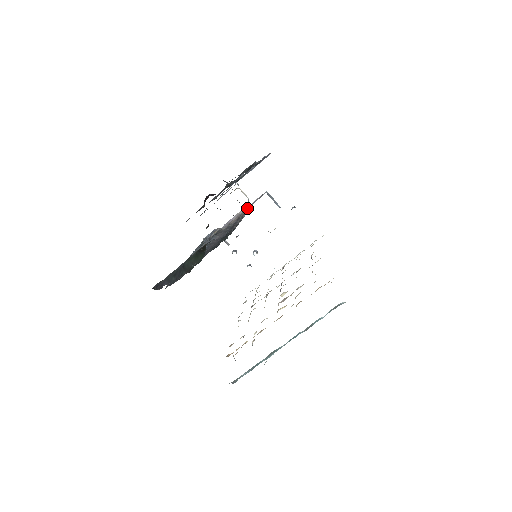
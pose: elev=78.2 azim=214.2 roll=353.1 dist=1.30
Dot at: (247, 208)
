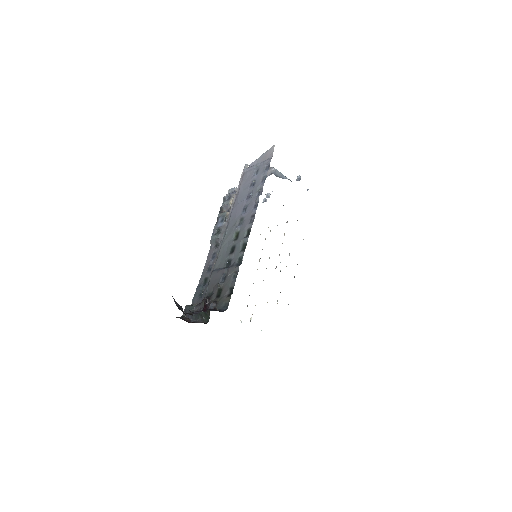
Dot at: occluded
